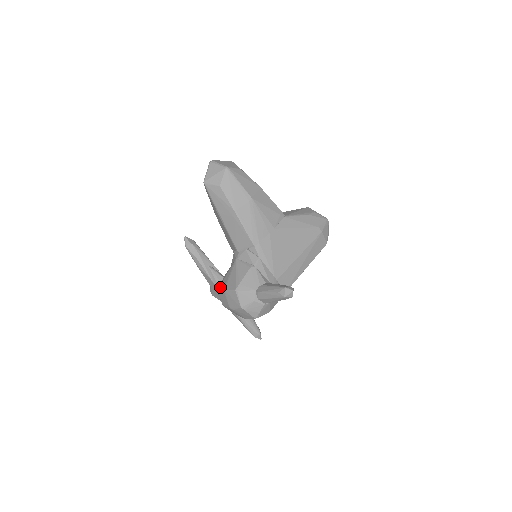
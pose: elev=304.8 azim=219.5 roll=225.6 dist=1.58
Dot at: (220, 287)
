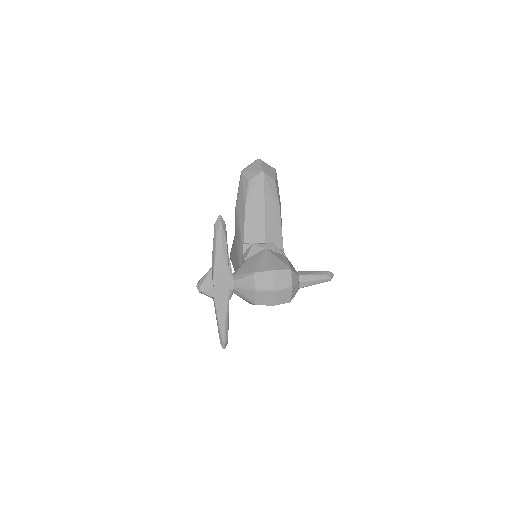
Dot at: (261, 269)
